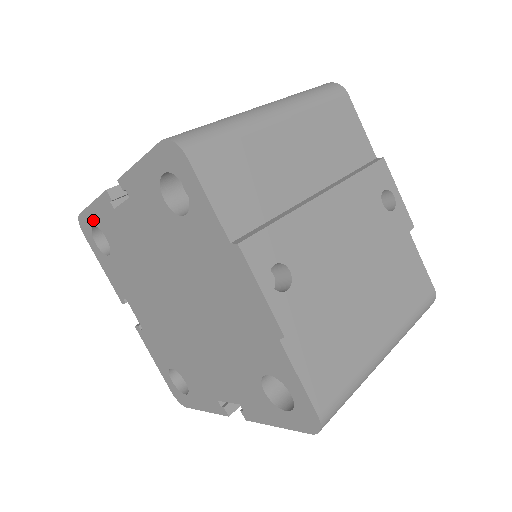
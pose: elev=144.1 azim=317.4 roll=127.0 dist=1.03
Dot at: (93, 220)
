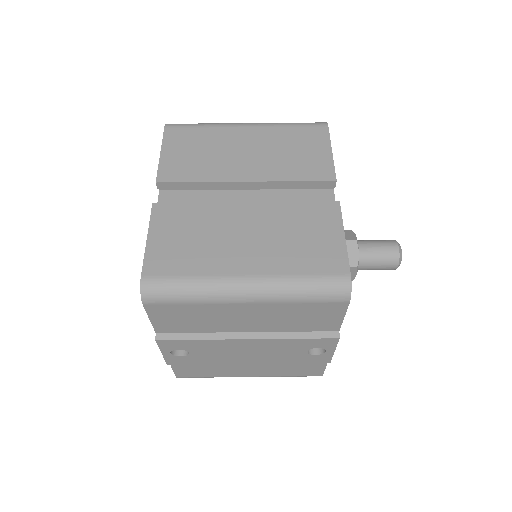
Dot at: occluded
